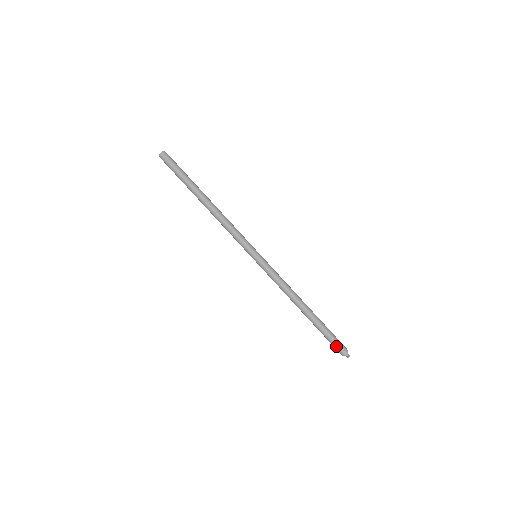
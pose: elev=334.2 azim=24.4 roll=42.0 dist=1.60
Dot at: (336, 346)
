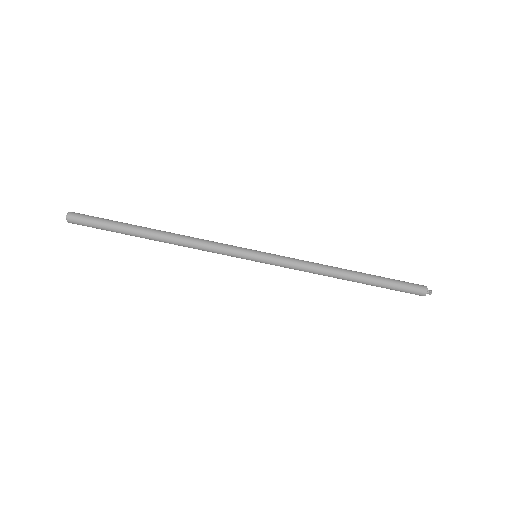
Dot at: (412, 285)
